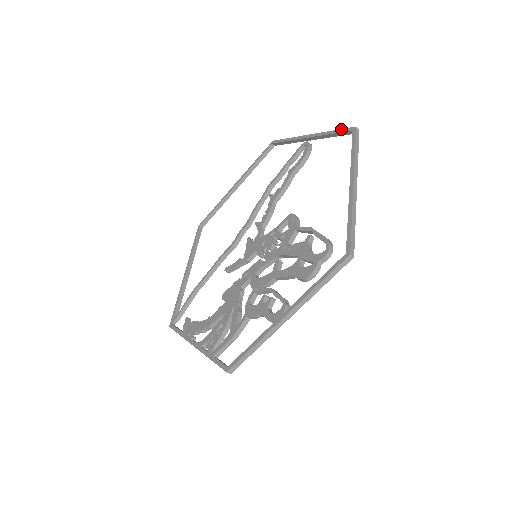
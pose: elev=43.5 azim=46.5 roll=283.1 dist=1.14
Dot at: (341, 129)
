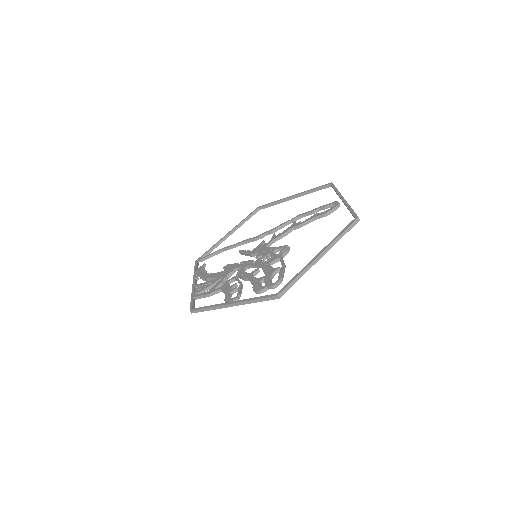
Dot at: occluded
